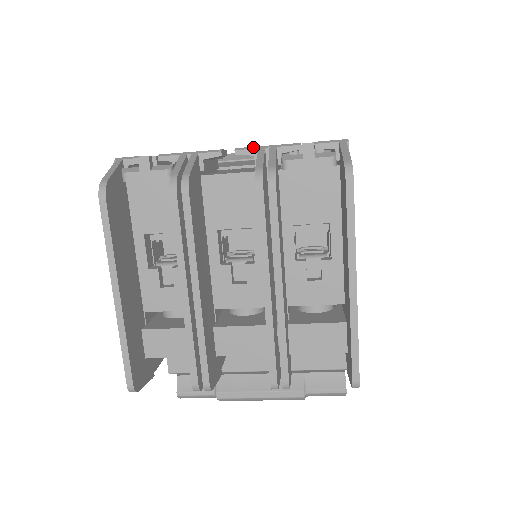
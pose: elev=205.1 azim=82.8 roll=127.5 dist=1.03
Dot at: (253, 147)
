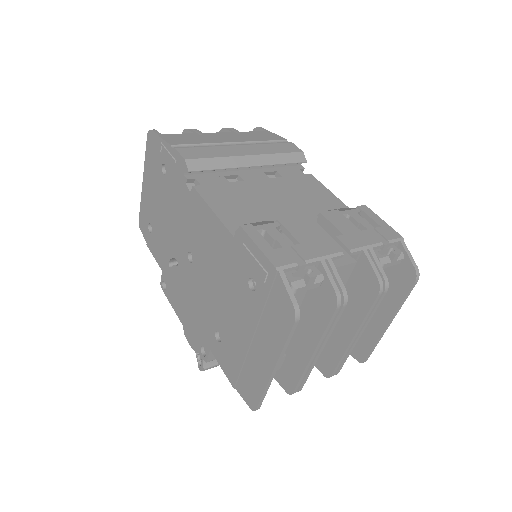
Dot at: (360, 248)
